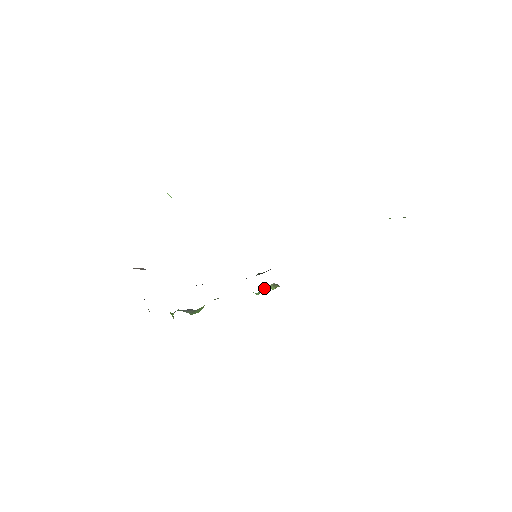
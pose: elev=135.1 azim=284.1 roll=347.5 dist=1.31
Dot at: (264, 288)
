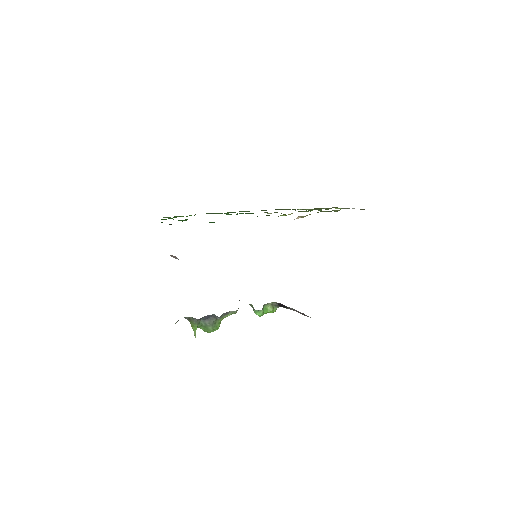
Dot at: (265, 310)
